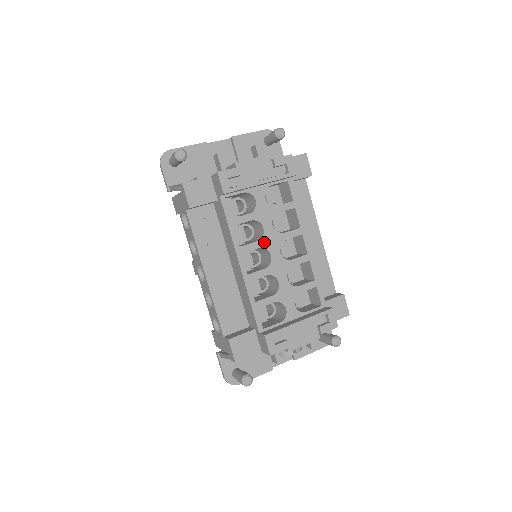
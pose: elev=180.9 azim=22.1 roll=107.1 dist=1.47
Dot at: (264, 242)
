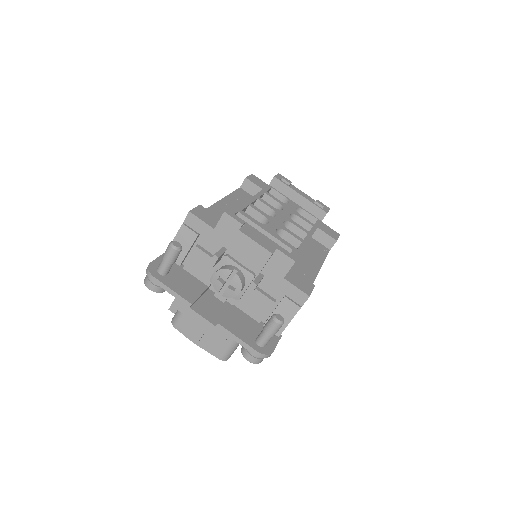
Dot at: (277, 211)
